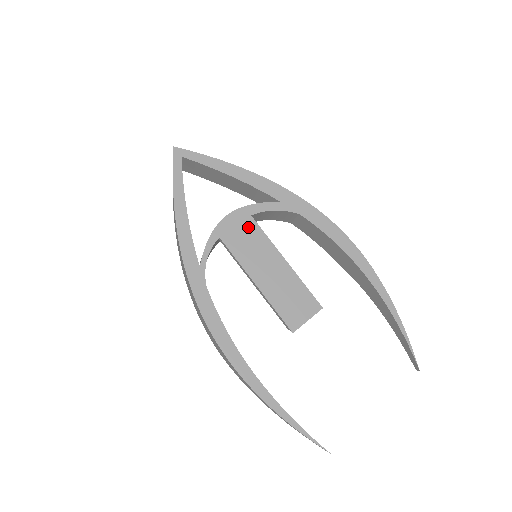
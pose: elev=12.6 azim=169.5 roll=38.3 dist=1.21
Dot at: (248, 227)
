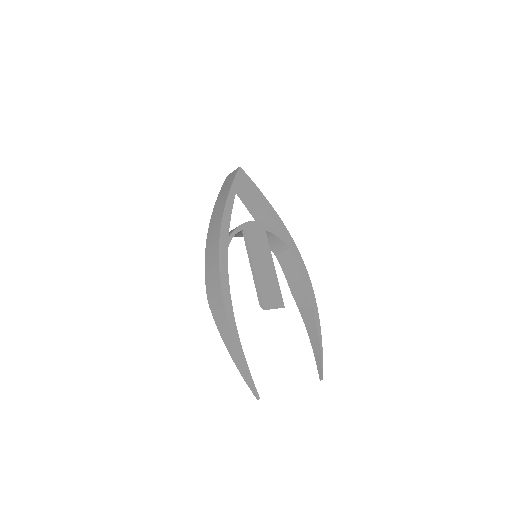
Dot at: (262, 235)
